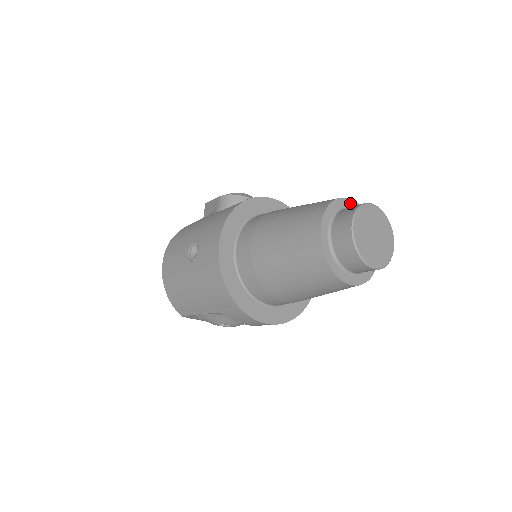
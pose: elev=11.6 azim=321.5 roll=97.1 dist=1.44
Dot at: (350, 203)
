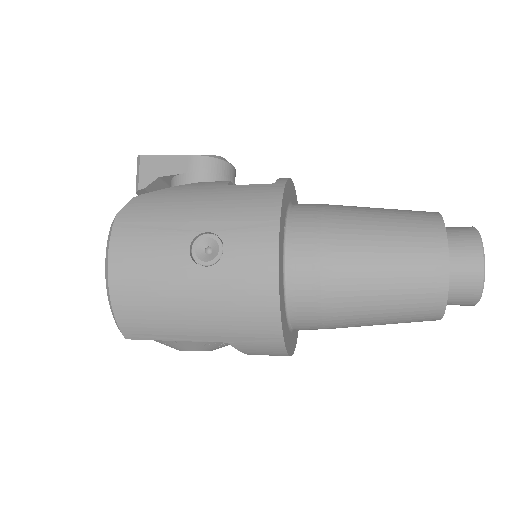
Dot at: occluded
